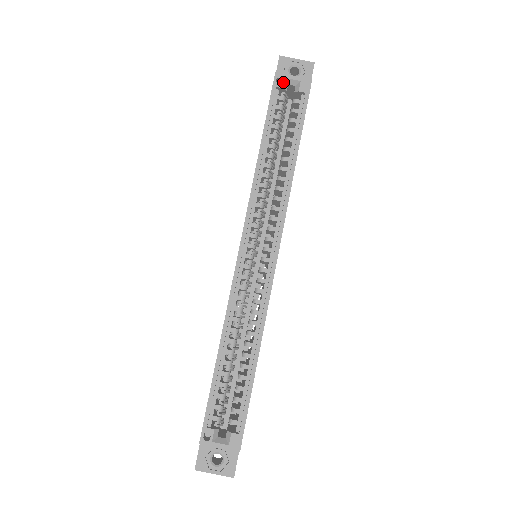
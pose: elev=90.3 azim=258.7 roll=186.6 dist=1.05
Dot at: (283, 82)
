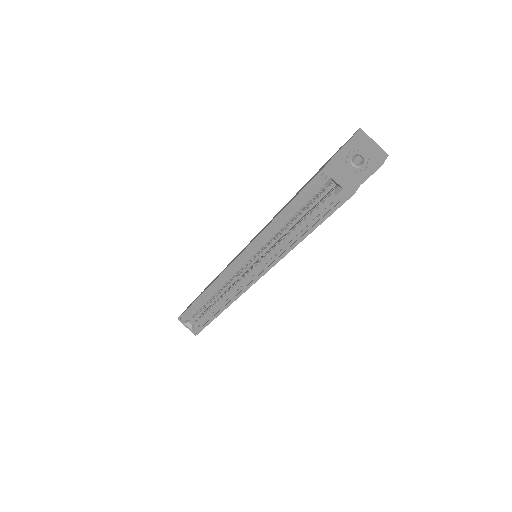
Dot at: (326, 179)
